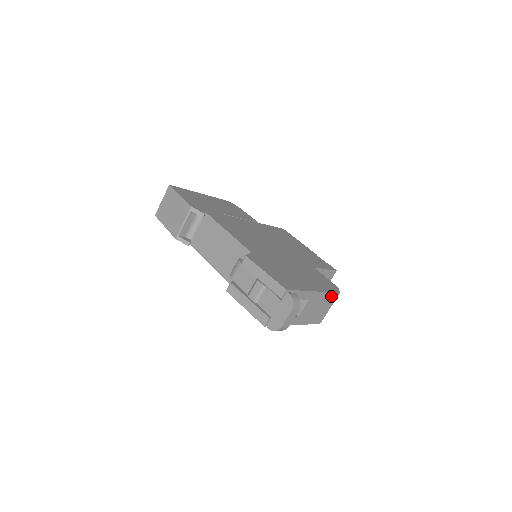
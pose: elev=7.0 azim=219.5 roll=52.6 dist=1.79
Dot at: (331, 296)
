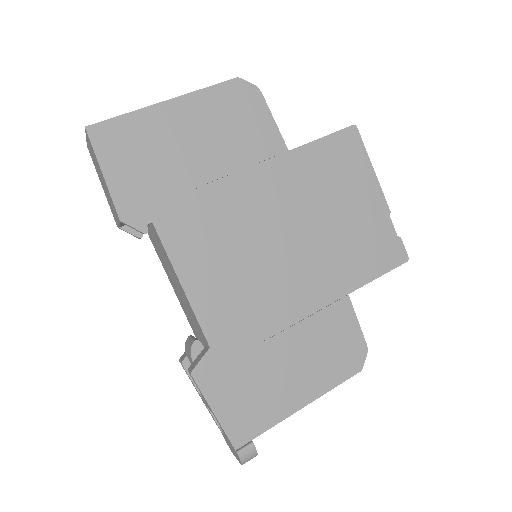
Dot at: (342, 378)
